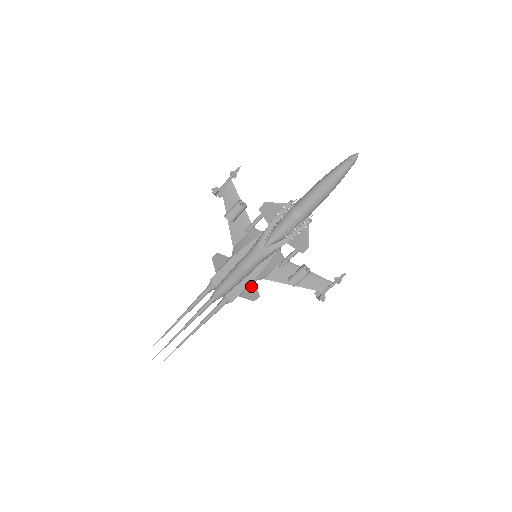
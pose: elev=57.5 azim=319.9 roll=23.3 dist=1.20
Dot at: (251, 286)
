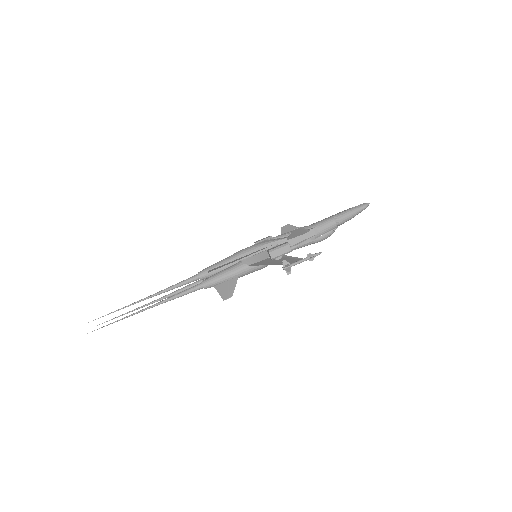
Dot at: (233, 281)
